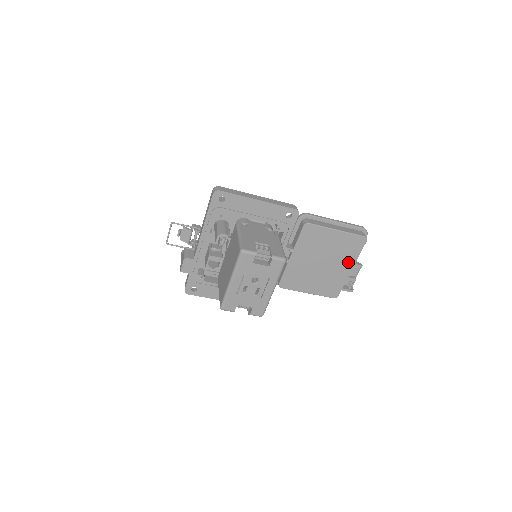
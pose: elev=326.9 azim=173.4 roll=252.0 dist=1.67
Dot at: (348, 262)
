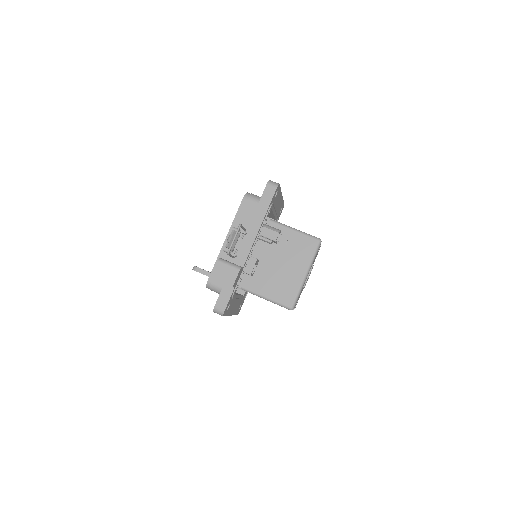
Dot at: occluded
